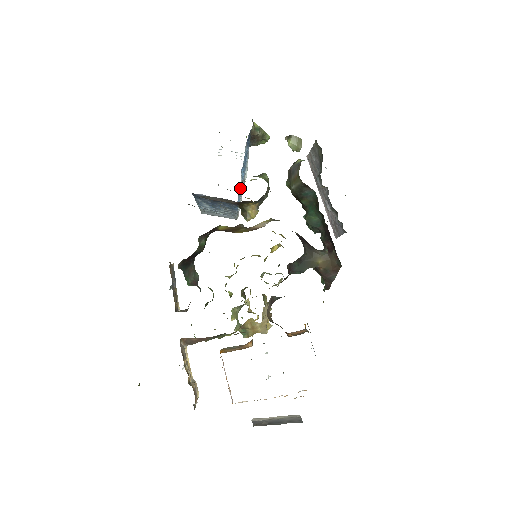
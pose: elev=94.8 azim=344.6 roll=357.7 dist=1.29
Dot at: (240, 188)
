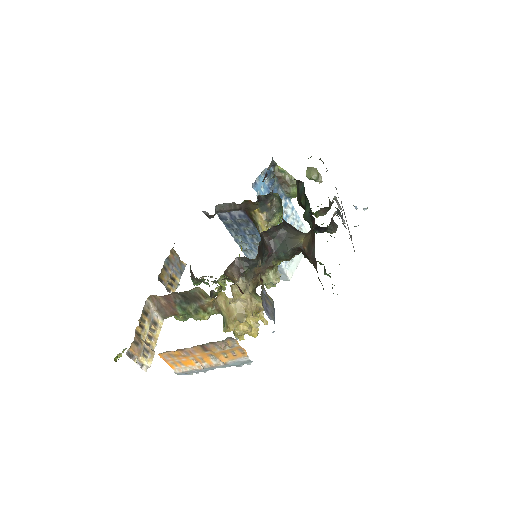
Dot at: occluded
